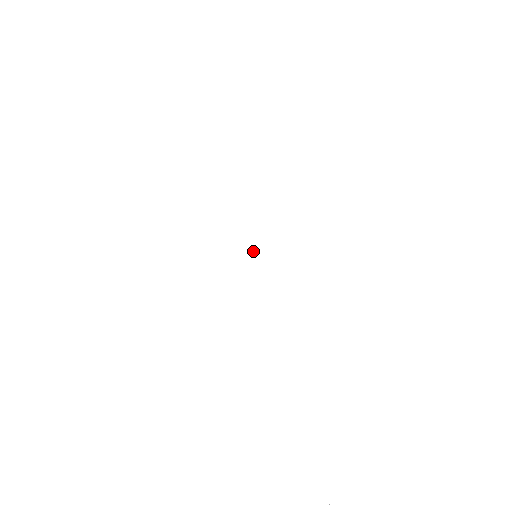
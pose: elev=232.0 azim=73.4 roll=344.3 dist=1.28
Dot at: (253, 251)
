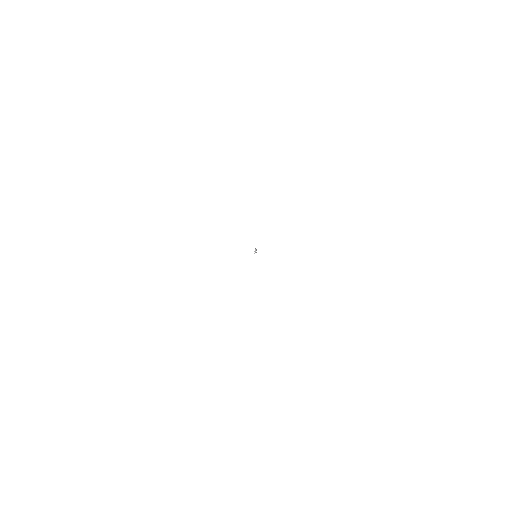
Dot at: (254, 251)
